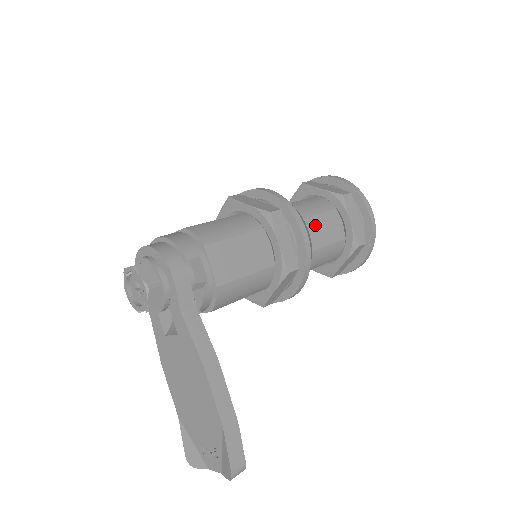
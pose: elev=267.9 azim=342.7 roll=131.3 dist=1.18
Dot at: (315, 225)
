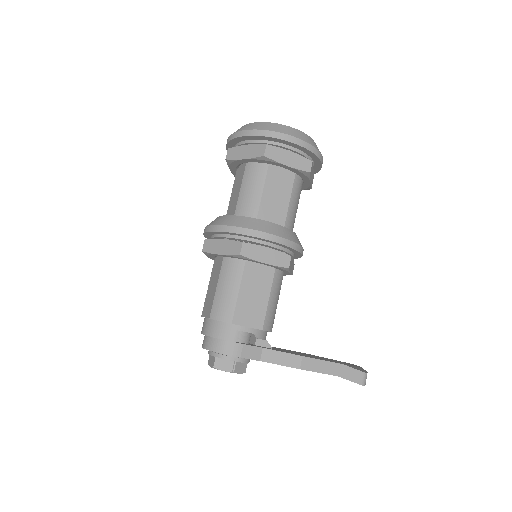
Dot at: (269, 202)
